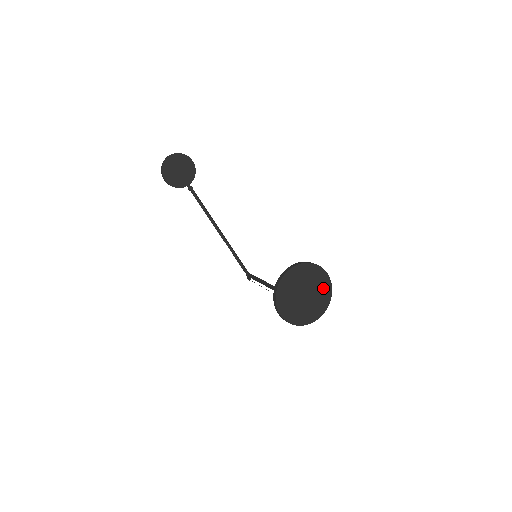
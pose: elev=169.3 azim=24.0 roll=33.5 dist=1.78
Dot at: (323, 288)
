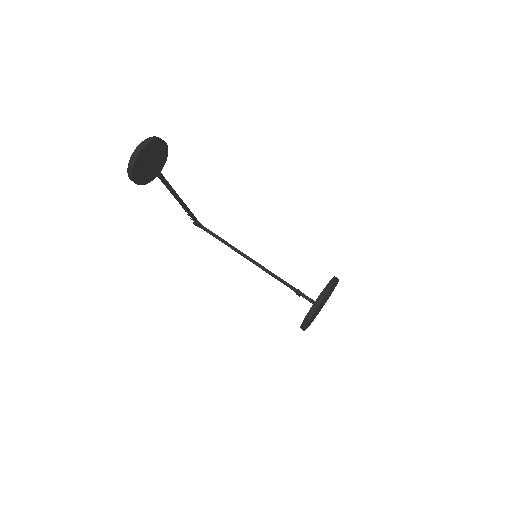
Dot at: occluded
